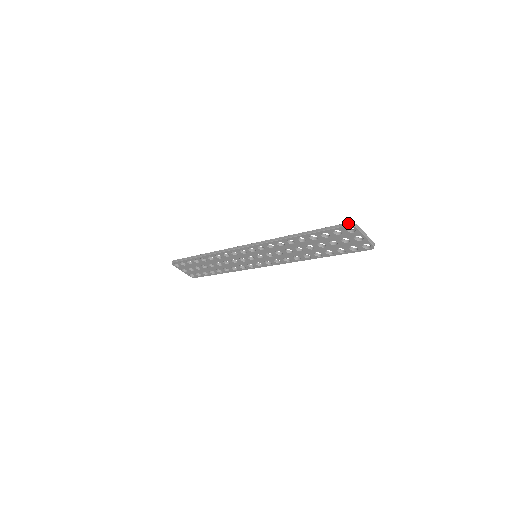
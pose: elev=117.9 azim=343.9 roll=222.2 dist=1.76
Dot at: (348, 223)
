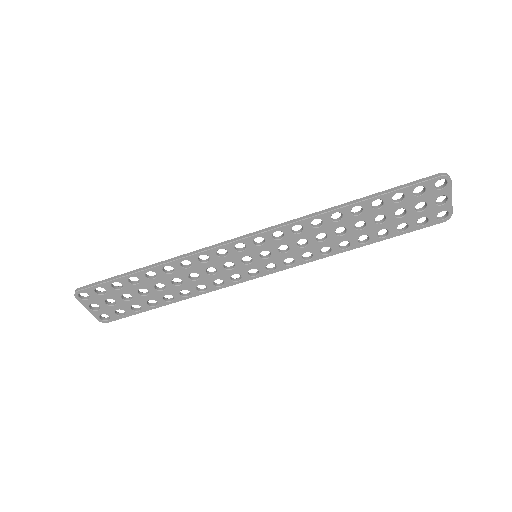
Dot at: (441, 173)
